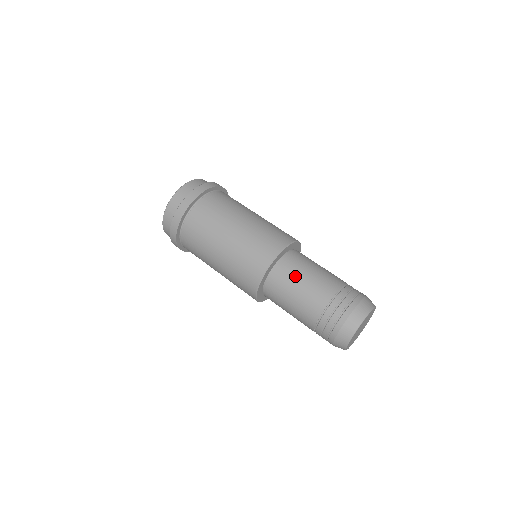
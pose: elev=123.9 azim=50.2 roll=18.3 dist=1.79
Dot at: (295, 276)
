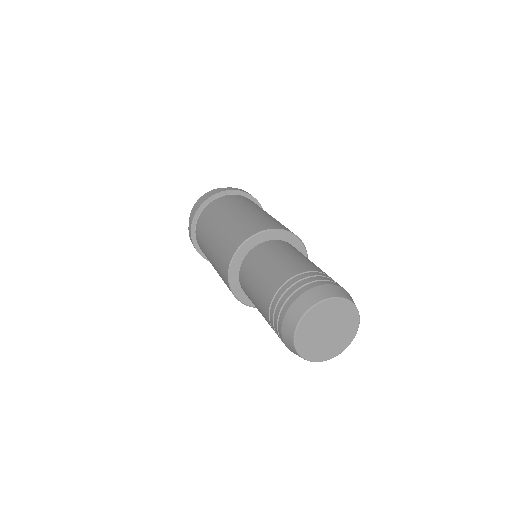
Dot at: (265, 257)
